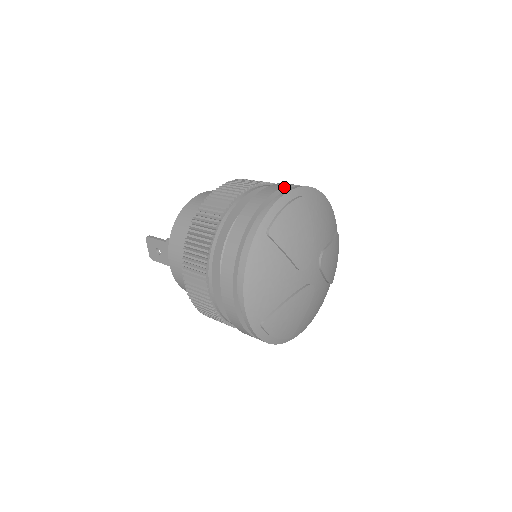
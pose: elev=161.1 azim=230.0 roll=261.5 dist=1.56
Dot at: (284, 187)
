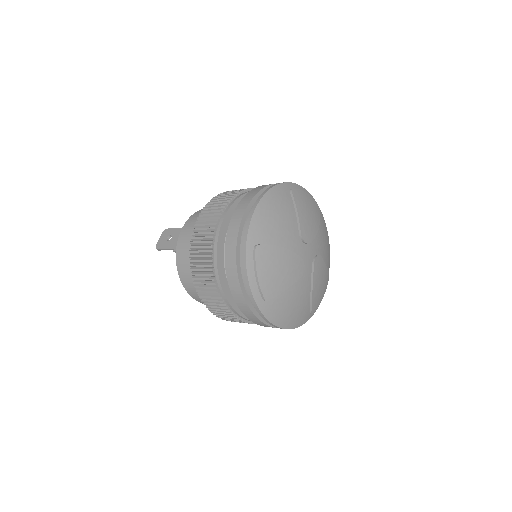
Dot at: occluded
